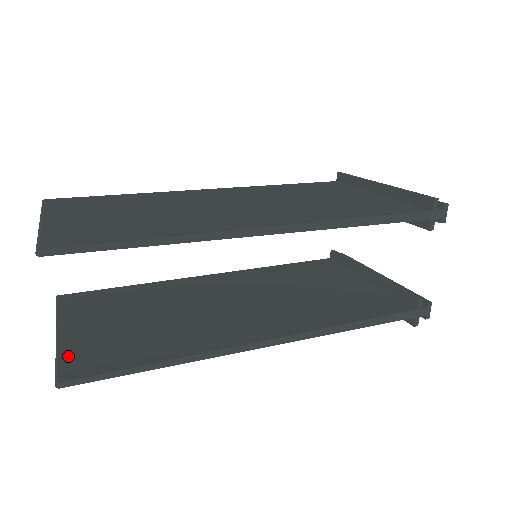
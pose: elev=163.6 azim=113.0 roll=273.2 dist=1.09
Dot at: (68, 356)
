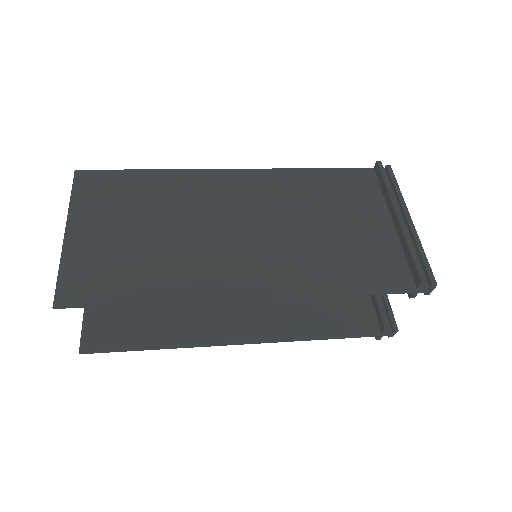
Dot at: (91, 321)
